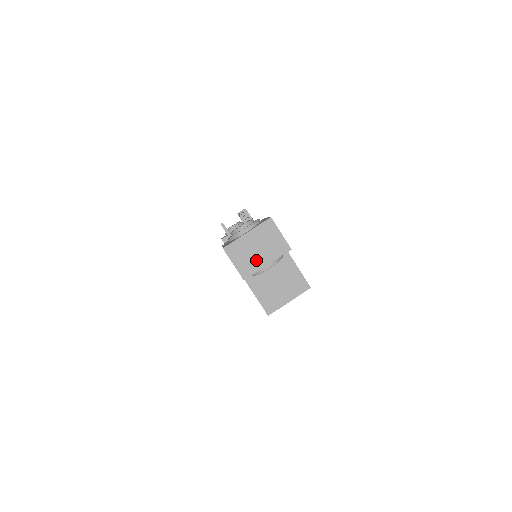
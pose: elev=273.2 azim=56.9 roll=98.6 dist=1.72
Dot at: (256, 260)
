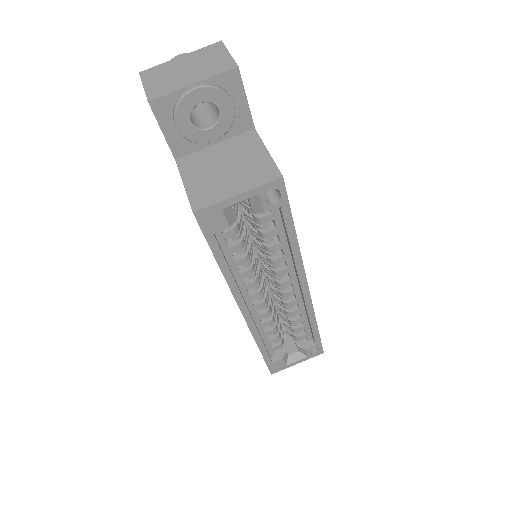
Dot at: (178, 80)
